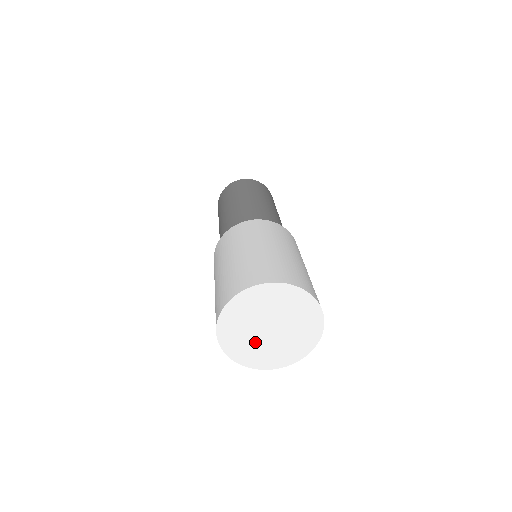
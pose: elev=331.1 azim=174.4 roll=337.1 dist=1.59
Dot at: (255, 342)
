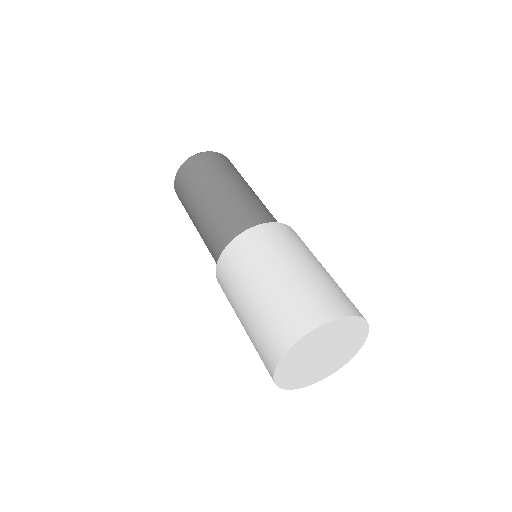
Dot at: (323, 365)
